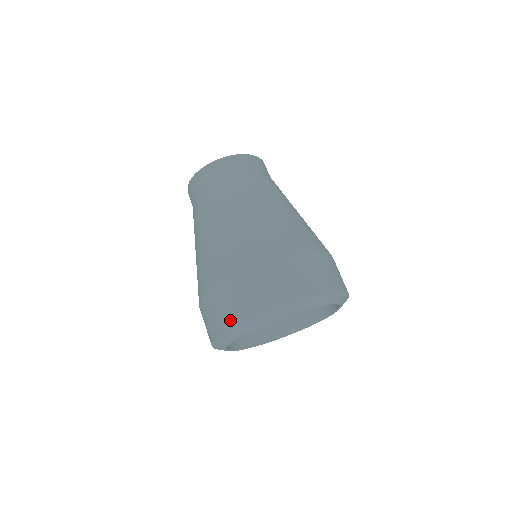
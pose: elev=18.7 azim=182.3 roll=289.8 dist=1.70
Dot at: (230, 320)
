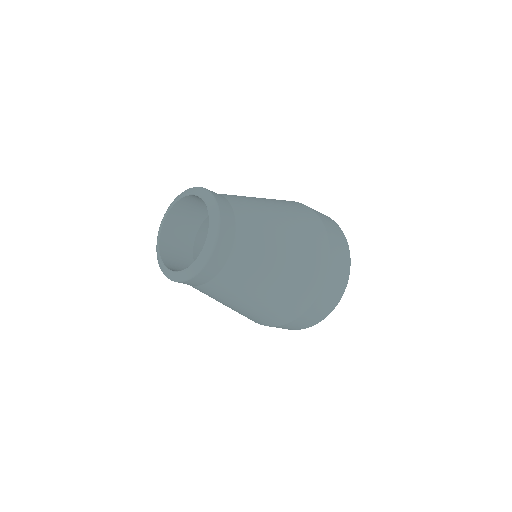
Dot at: (311, 324)
